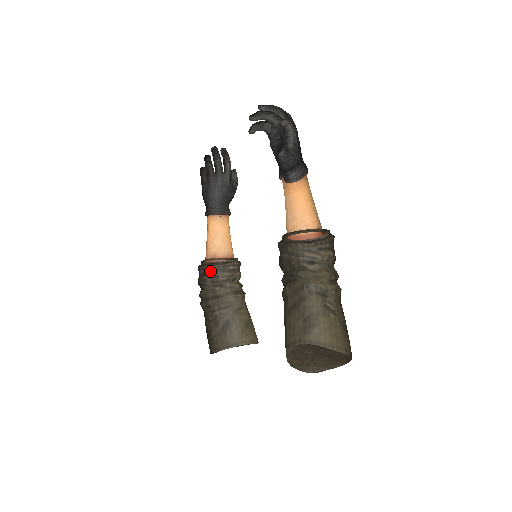
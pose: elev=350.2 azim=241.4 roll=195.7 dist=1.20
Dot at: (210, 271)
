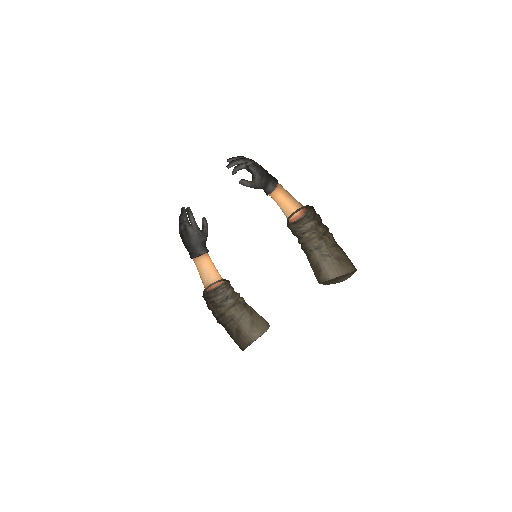
Dot at: (208, 299)
